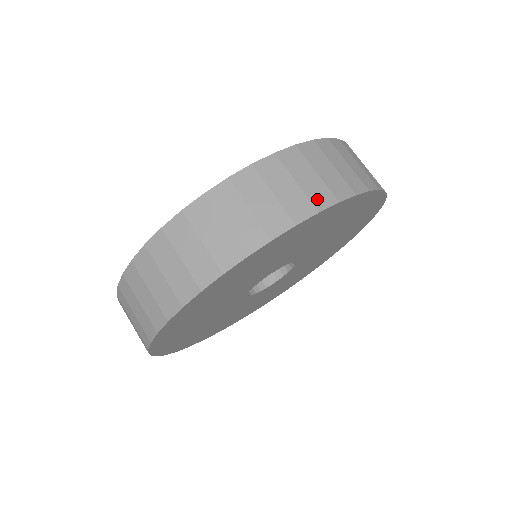
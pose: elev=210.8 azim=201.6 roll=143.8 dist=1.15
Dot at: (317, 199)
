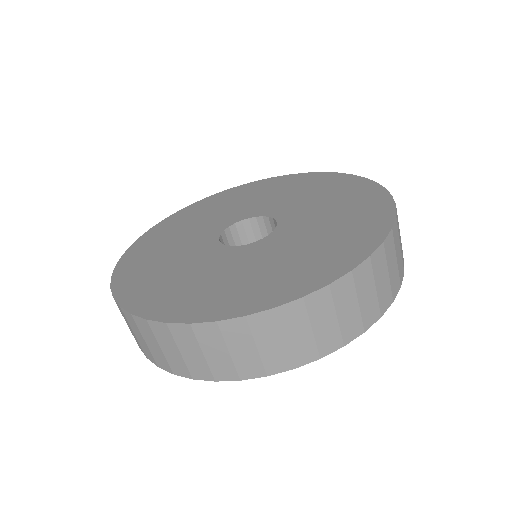
Dot at: (324, 345)
